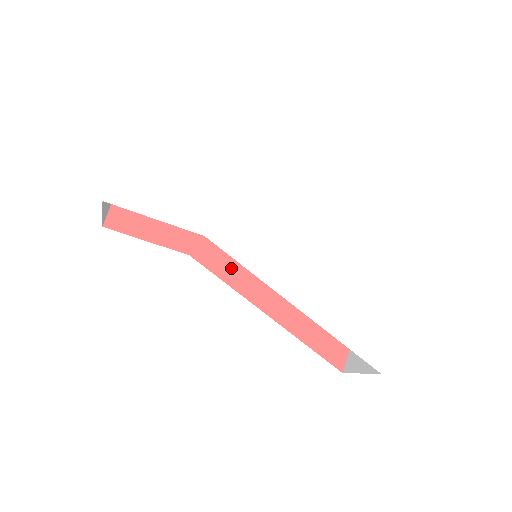
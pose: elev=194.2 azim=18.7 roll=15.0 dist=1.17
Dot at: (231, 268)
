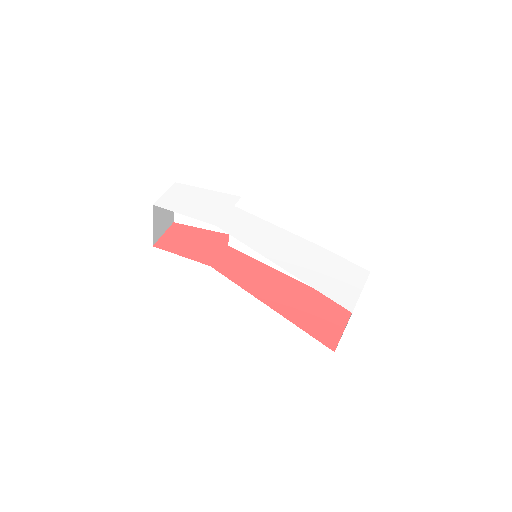
Dot at: (241, 276)
